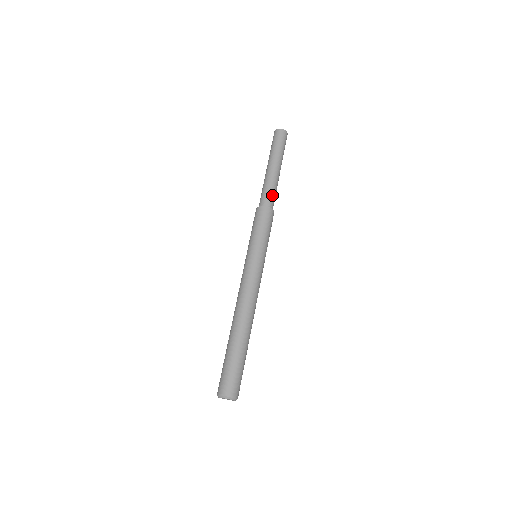
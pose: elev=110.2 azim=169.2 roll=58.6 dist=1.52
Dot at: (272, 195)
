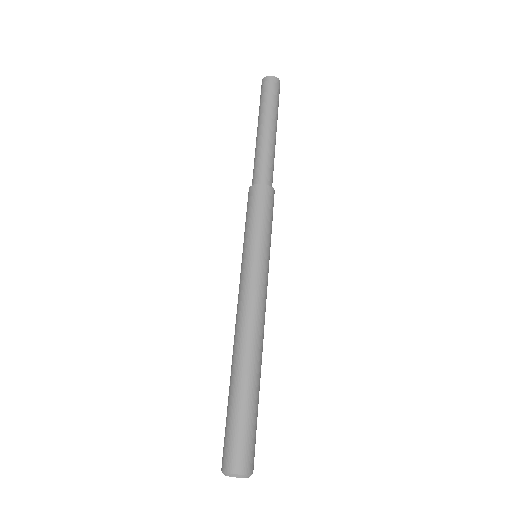
Dot at: (269, 167)
